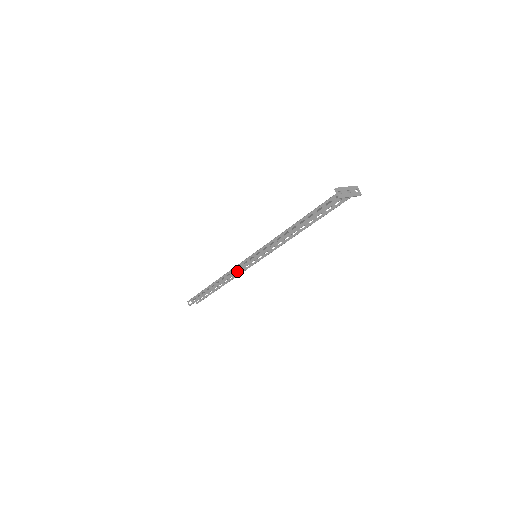
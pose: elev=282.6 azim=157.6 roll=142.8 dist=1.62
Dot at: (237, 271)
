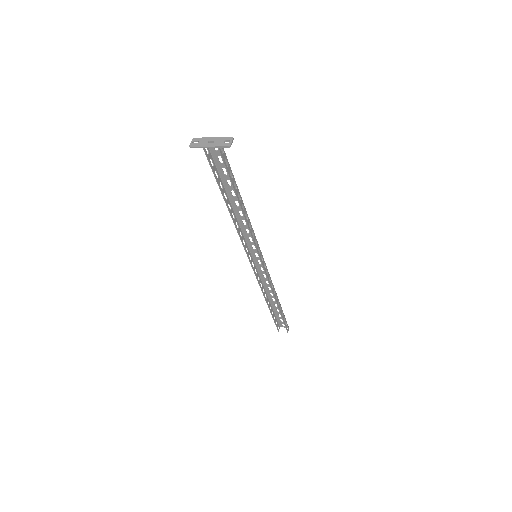
Dot at: (256, 277)
